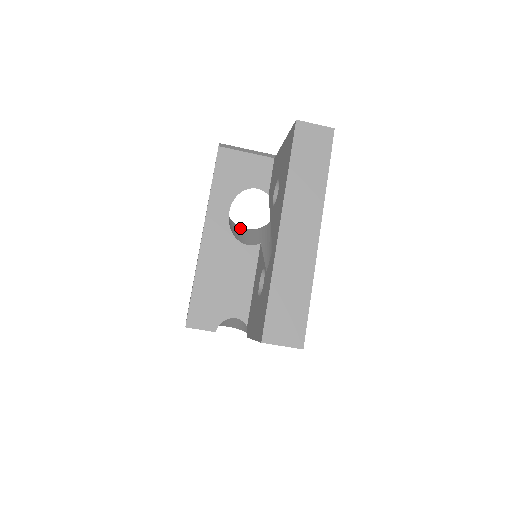
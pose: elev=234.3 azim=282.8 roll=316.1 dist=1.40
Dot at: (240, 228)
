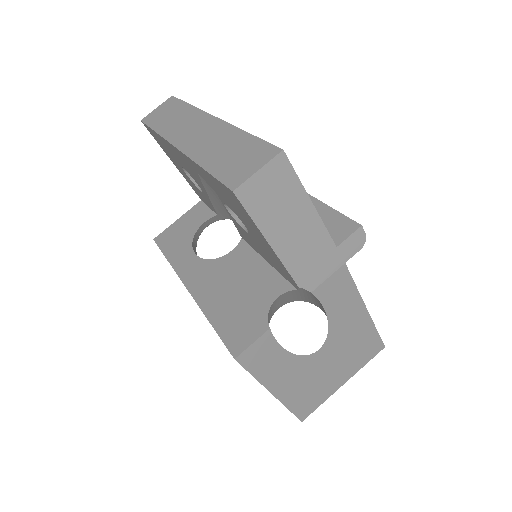
Dot at: occluded
